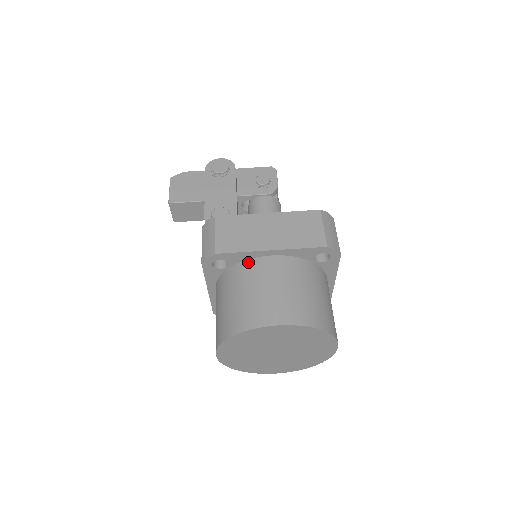
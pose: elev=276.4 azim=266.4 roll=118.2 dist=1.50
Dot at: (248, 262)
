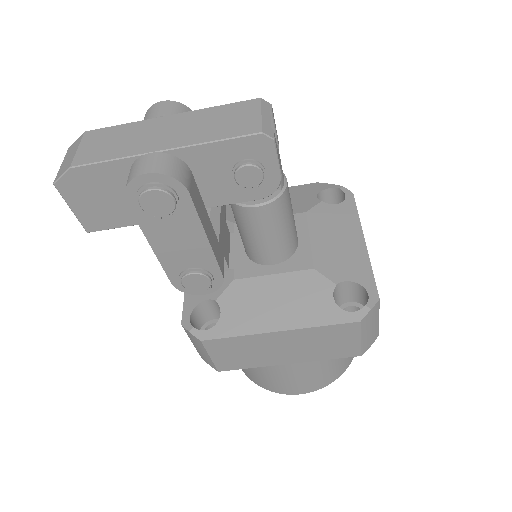
Dot at: occluded
